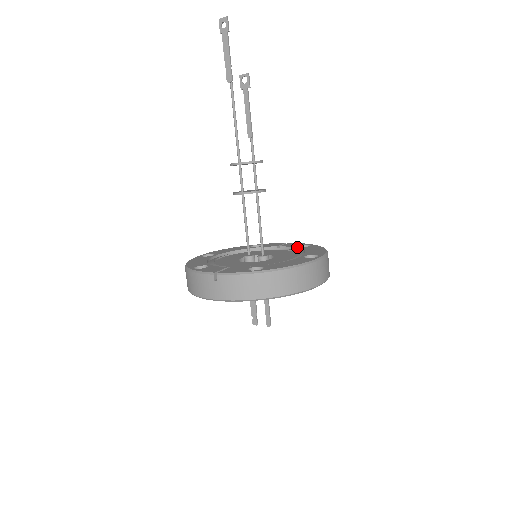
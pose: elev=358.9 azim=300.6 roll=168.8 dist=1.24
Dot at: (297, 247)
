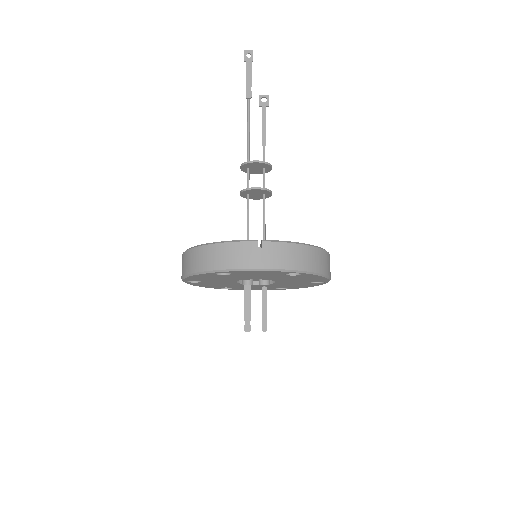
Dot at: occluded
